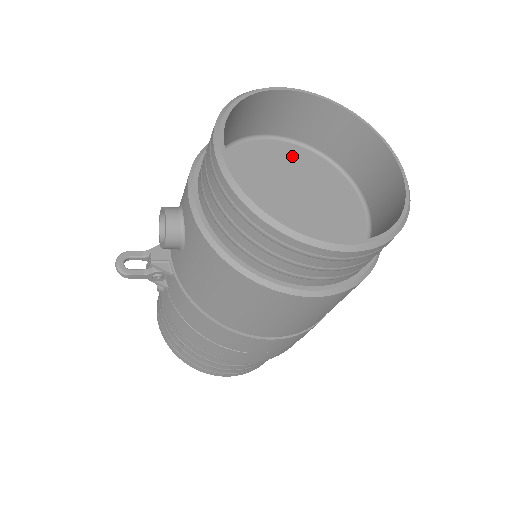
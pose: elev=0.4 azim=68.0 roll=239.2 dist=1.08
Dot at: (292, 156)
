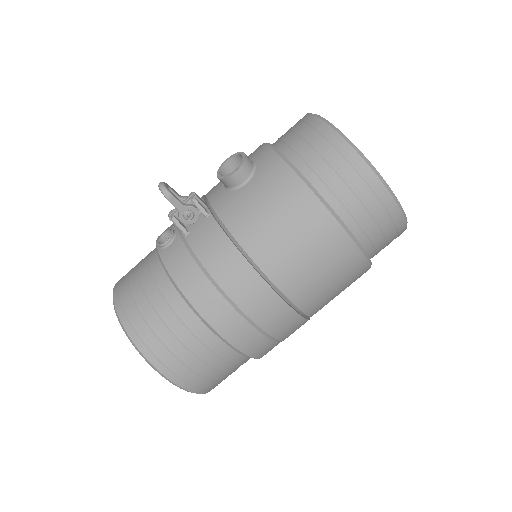
Dot at: occluded
